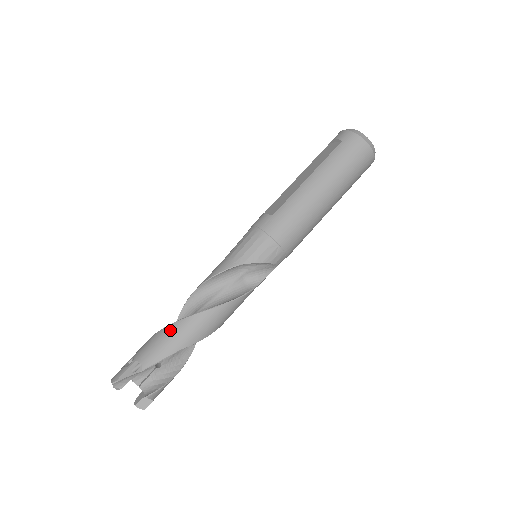
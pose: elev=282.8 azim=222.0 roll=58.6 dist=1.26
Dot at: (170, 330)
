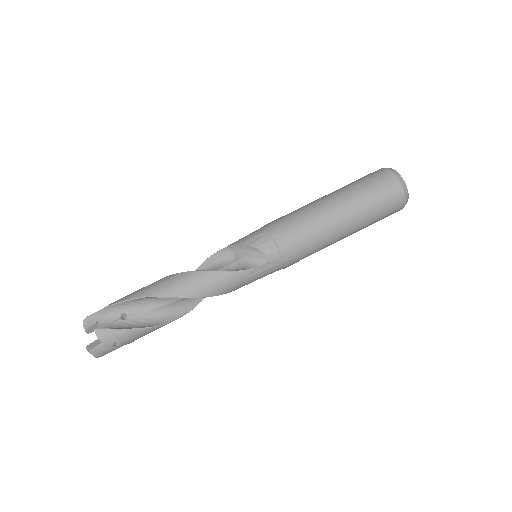
Dot at: occluded
